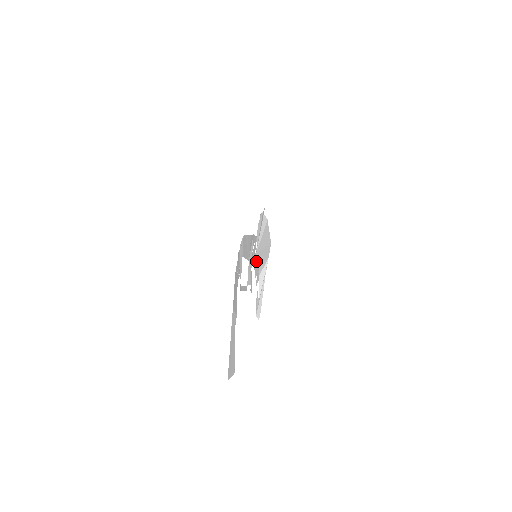
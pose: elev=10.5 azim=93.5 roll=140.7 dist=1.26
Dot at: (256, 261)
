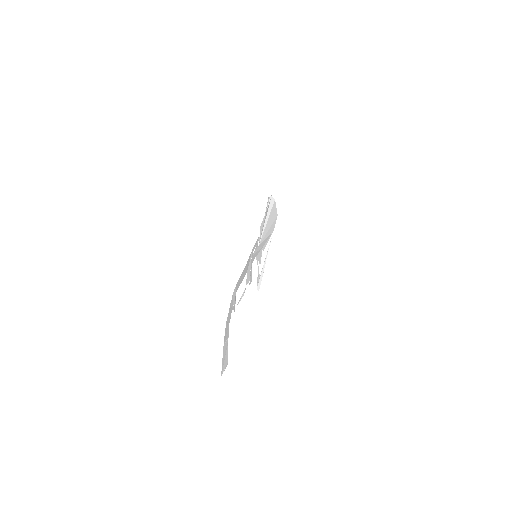
Dot at: (259, 250)
